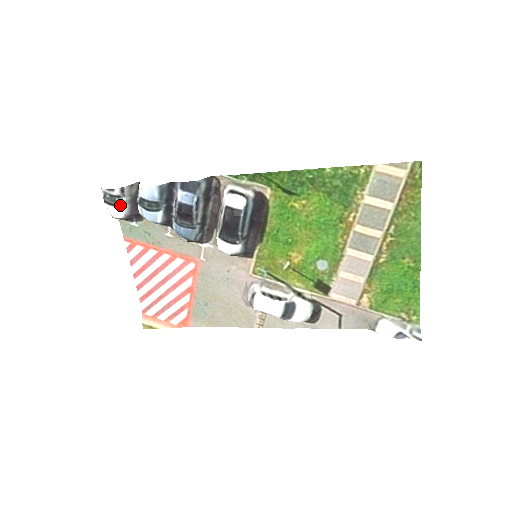
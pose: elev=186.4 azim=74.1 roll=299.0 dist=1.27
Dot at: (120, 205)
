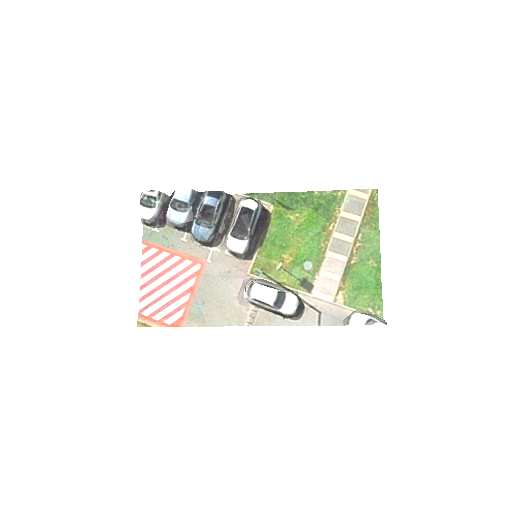
Dot at: (153, 207)
